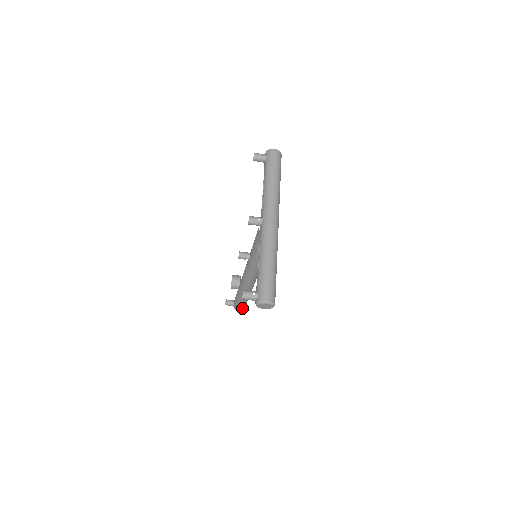
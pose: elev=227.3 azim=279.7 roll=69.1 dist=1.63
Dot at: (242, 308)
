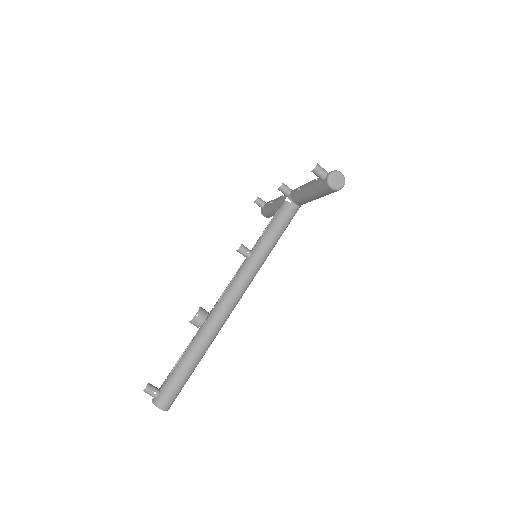
Dot at: (171, 398)
